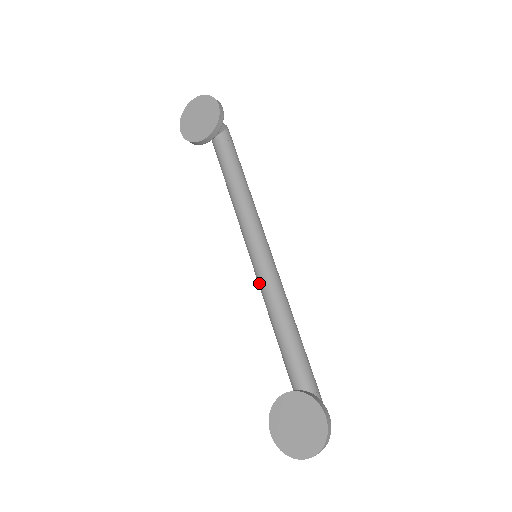
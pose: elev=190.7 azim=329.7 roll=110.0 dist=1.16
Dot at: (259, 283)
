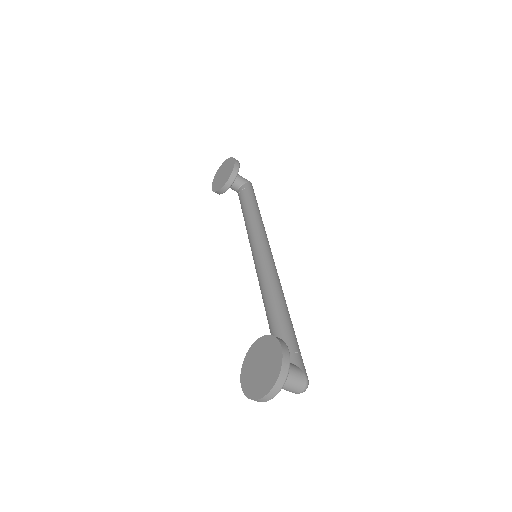
Dot at: (257, 276)
